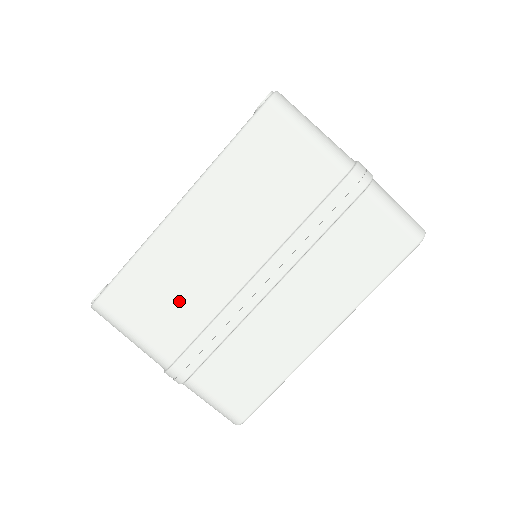
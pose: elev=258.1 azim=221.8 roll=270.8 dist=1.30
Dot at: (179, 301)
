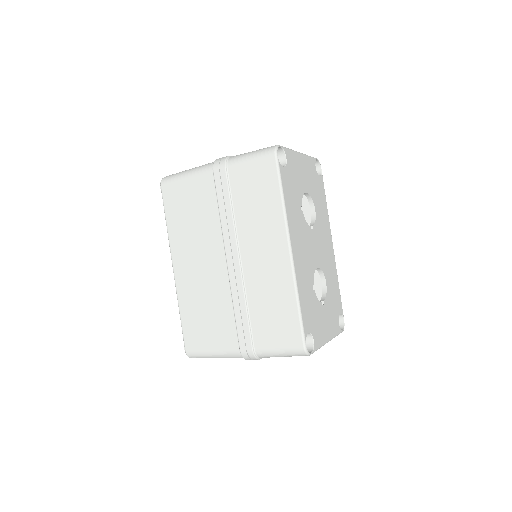
Dot at: (212, 312)
